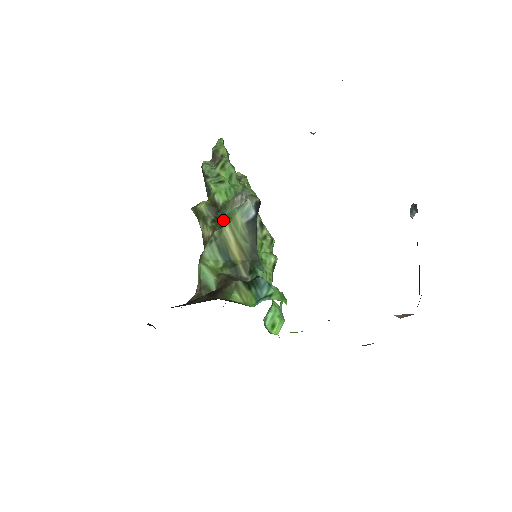
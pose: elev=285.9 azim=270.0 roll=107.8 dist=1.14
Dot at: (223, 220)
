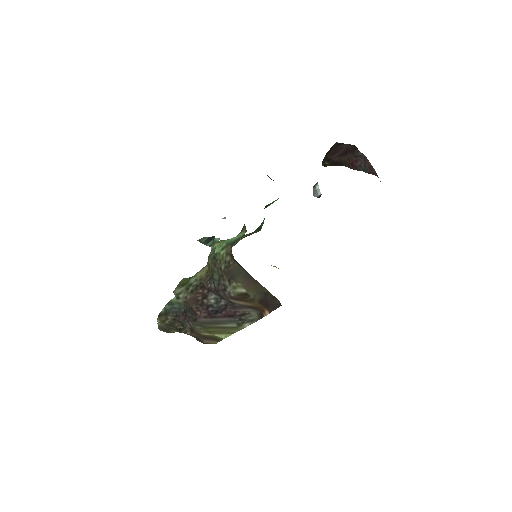
Dot at: occluded
